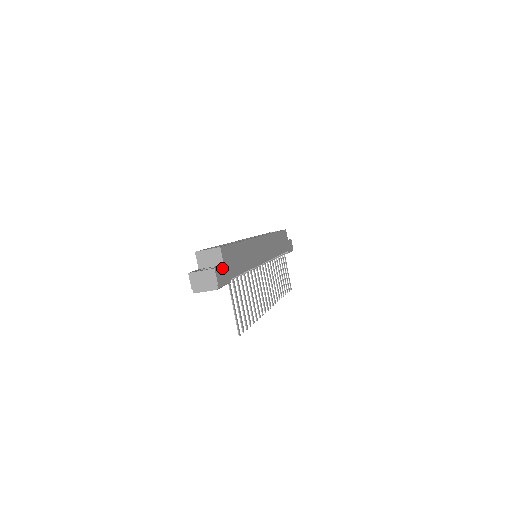
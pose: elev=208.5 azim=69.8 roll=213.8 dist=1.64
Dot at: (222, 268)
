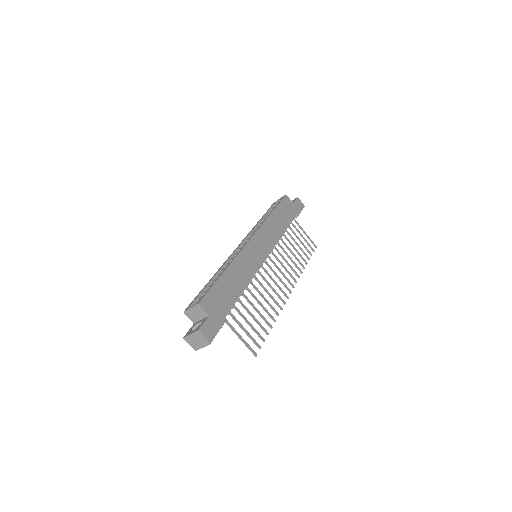
Dot at: (208, 320)
